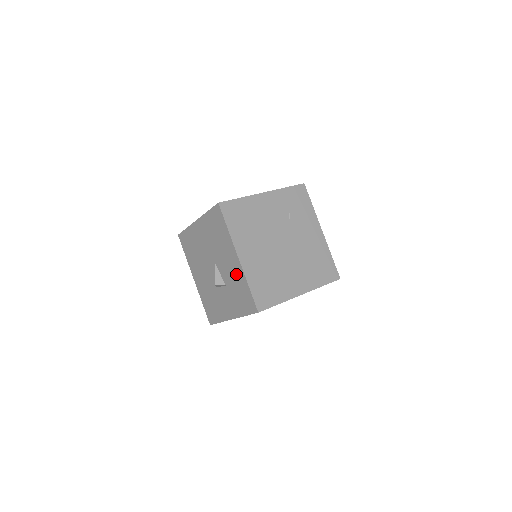
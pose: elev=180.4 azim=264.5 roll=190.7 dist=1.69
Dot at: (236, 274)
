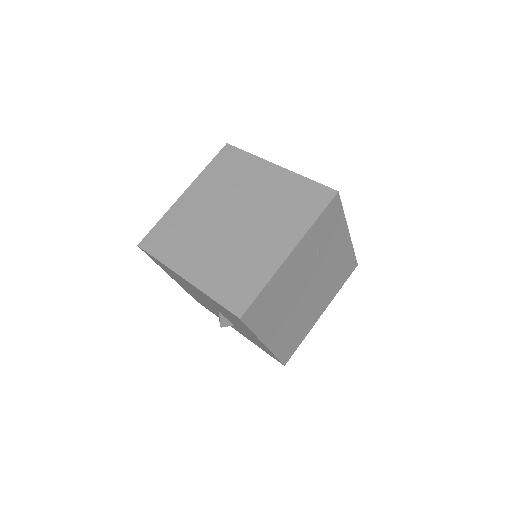
Dot at: occluded
